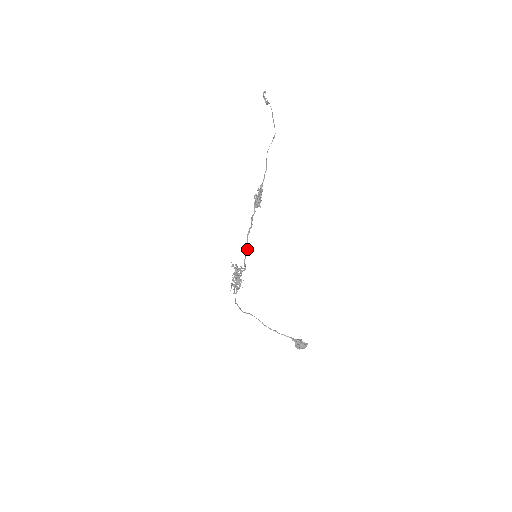
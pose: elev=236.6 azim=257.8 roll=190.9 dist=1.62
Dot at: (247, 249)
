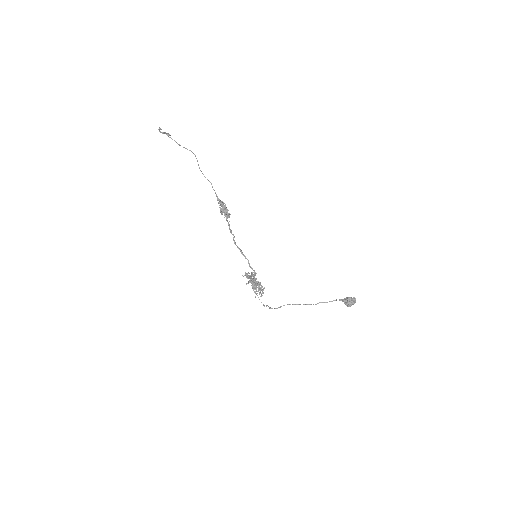
Dot at: (244, 256)
